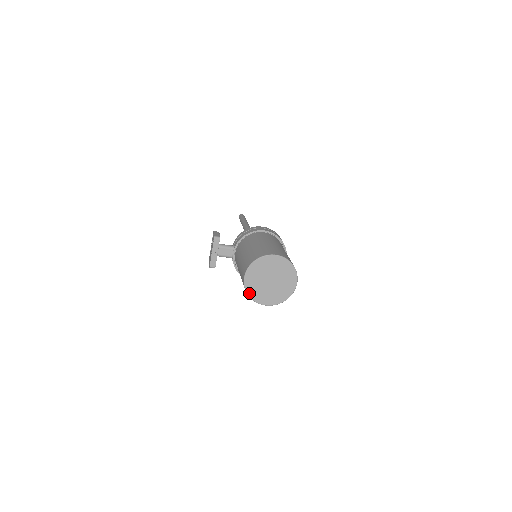
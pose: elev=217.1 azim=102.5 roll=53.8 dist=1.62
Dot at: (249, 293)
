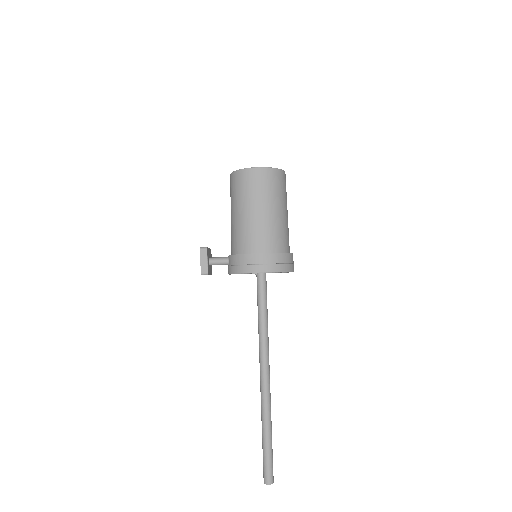
Dot at: (237, 171)
